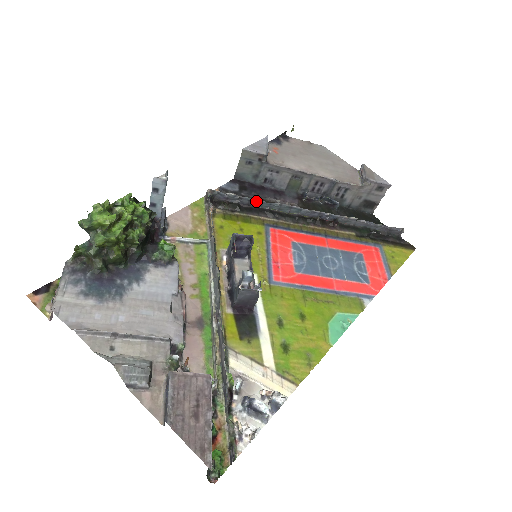
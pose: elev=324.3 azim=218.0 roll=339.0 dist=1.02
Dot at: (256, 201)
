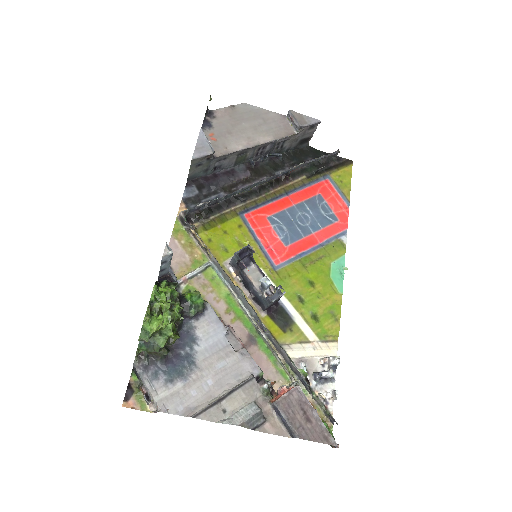
Dot at: (222, 198)
